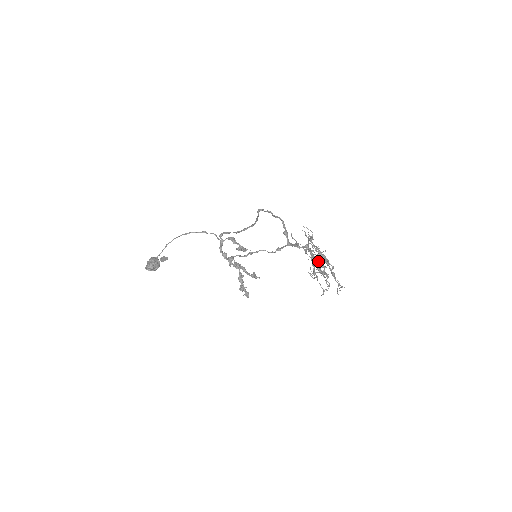
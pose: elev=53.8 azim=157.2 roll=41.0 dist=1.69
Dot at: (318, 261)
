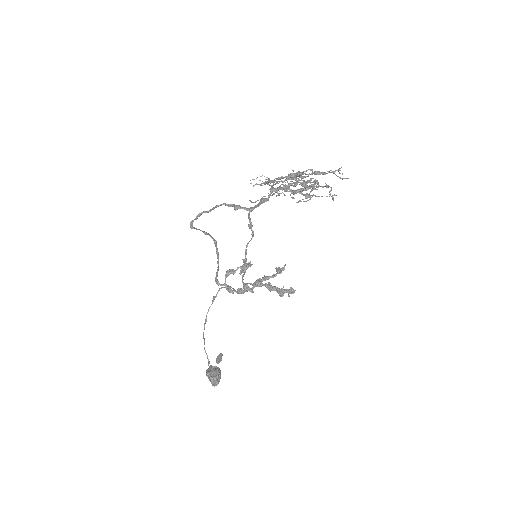
Dot at: (293, 185)
